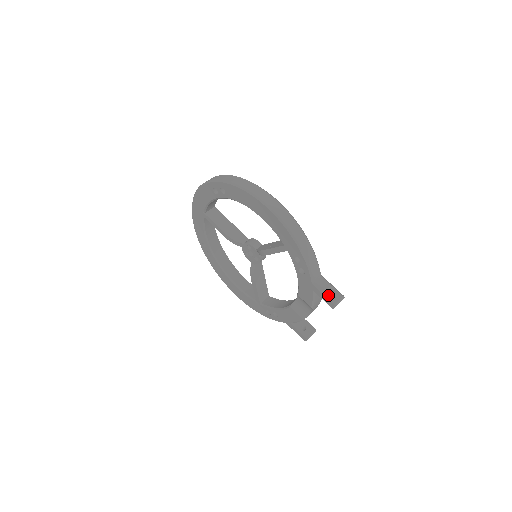
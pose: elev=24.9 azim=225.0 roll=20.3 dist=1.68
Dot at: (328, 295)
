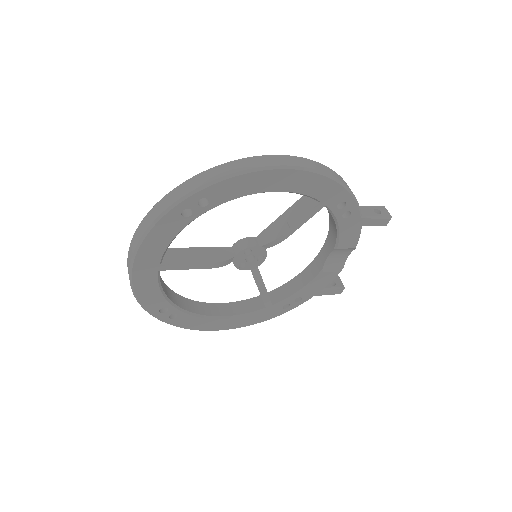
Dot at: (380, 215)
